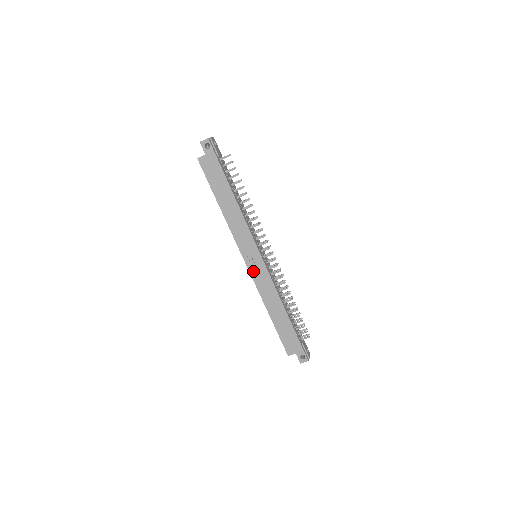
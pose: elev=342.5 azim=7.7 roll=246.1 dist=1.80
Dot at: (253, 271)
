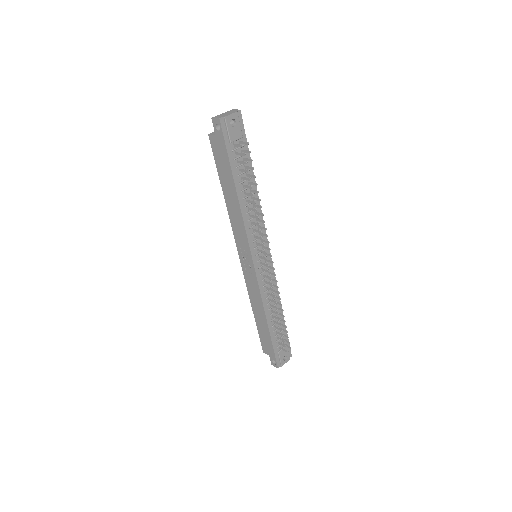
Dot at: (245, 270)
